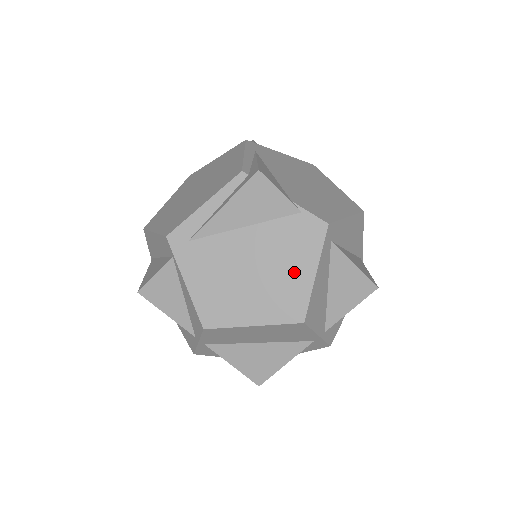
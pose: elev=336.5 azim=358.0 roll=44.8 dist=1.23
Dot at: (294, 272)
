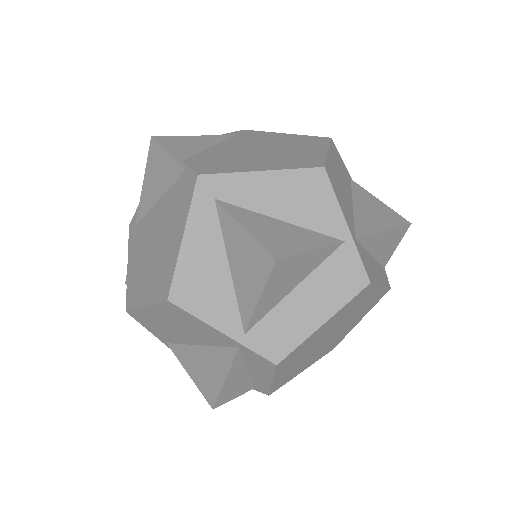
Dot at: (172, 240)
